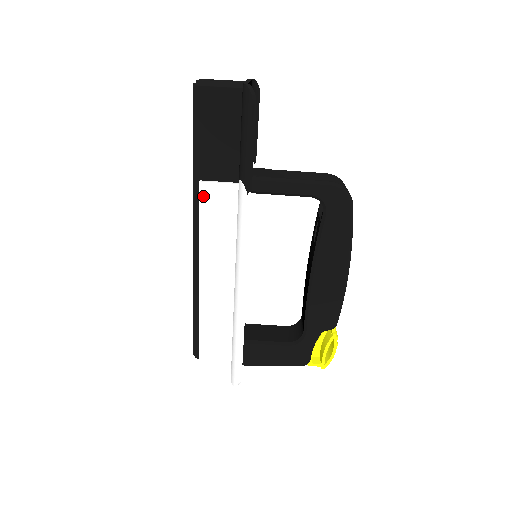
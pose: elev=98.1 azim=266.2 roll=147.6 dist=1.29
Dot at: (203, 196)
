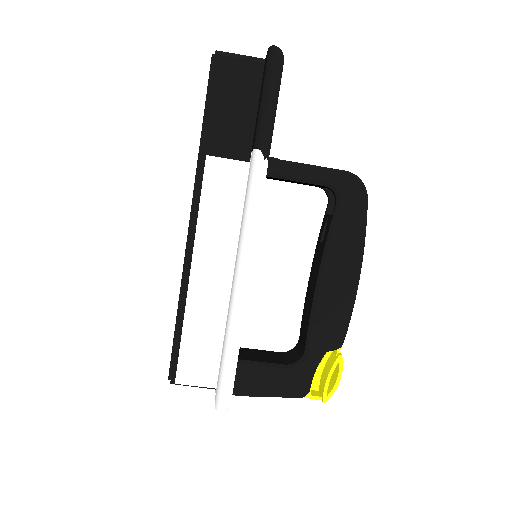
Dot at: (208, 172)
